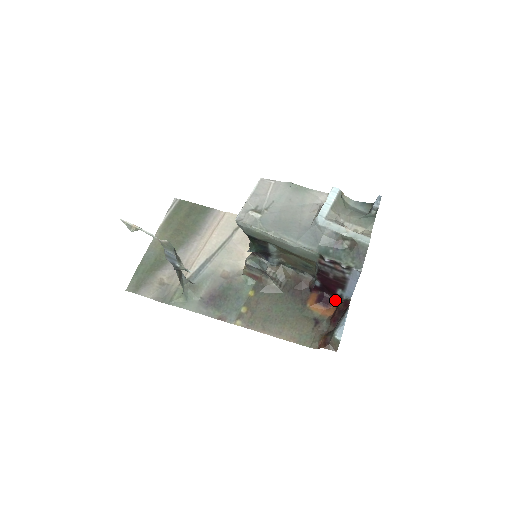
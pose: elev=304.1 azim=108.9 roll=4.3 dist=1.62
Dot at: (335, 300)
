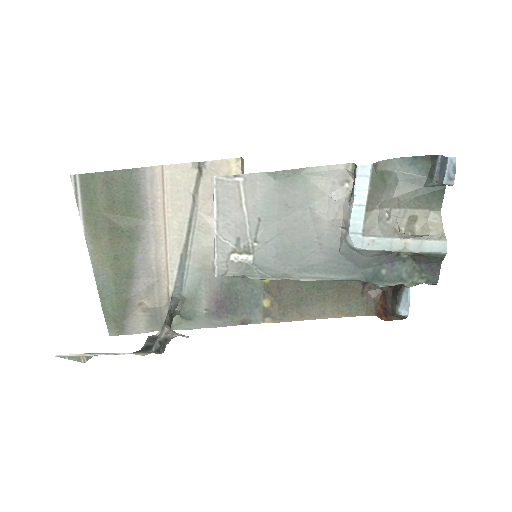
Dot at: occluded
